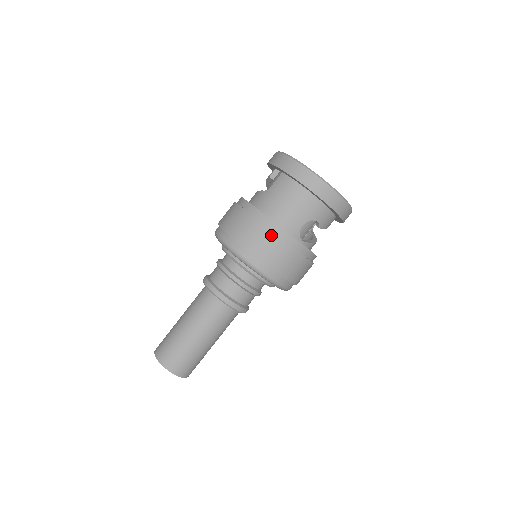
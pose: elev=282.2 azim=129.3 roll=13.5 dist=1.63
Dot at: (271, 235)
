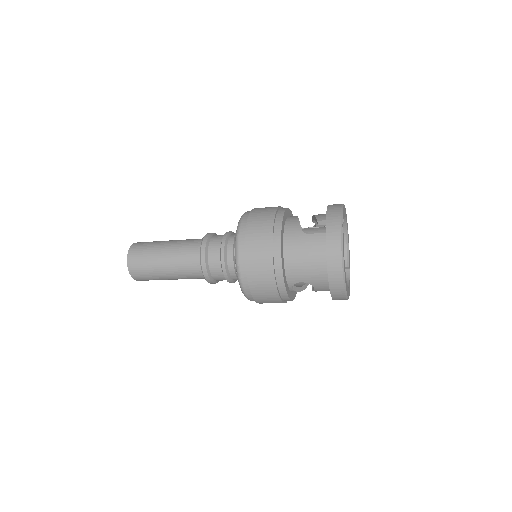
Dot at: (271, 272)
